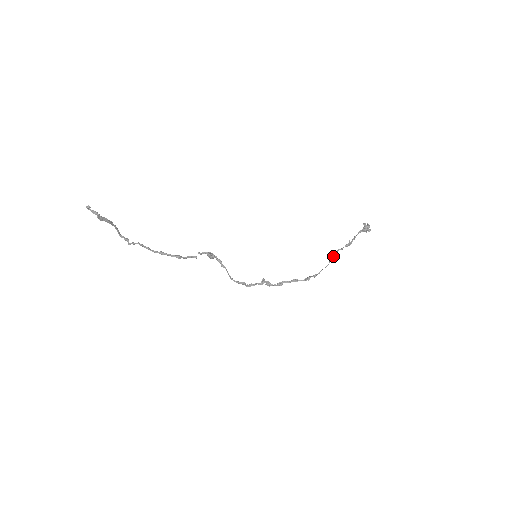
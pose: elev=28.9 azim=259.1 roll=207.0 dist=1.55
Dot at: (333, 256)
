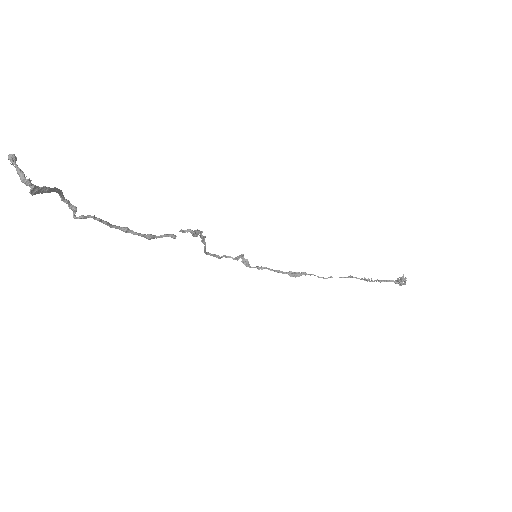
Dot at: (340, 277)
